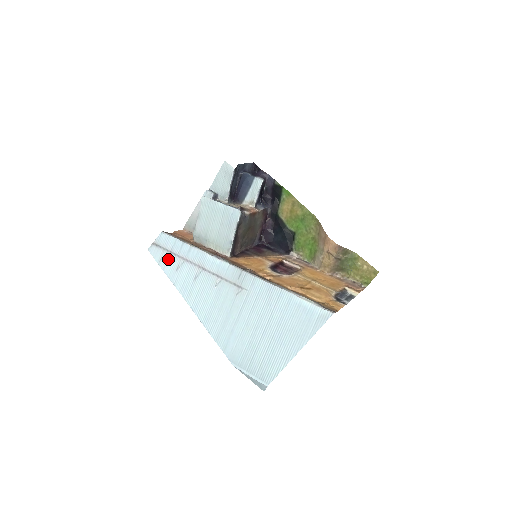
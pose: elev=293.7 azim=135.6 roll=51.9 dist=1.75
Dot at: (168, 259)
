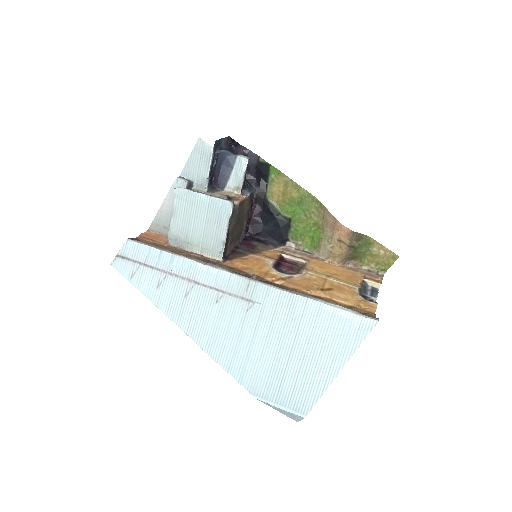
Dot at: (143, 274)
